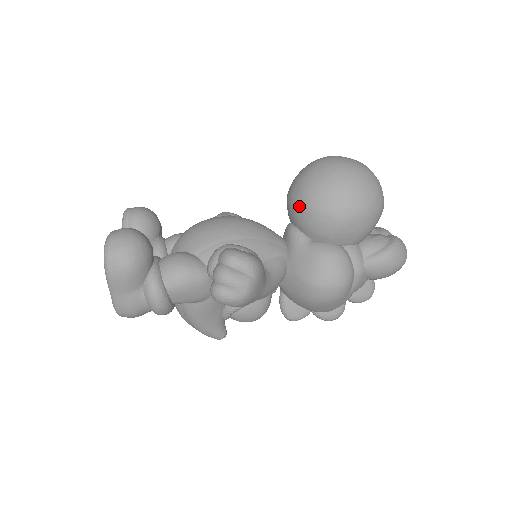
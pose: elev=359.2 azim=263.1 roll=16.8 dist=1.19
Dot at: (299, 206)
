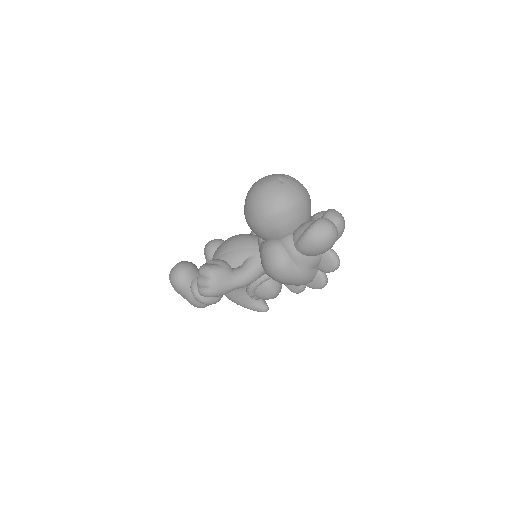
Dot at: occluded
